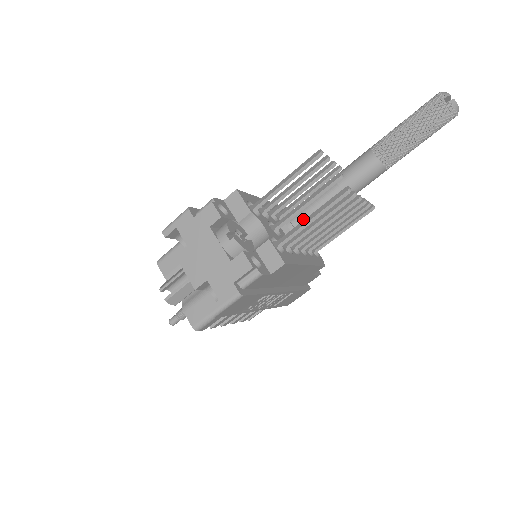
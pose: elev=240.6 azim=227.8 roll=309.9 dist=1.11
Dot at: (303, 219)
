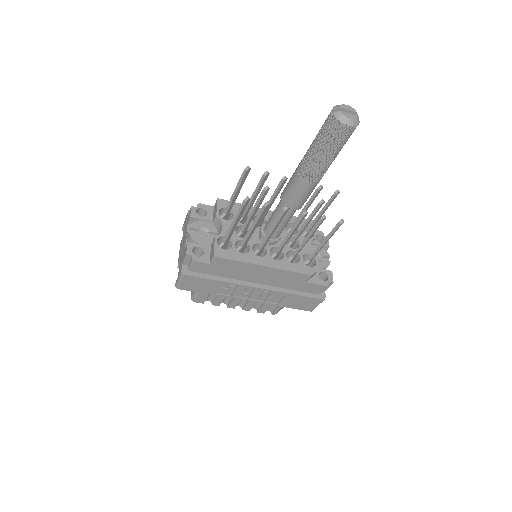
Dot at: (268, 226)
